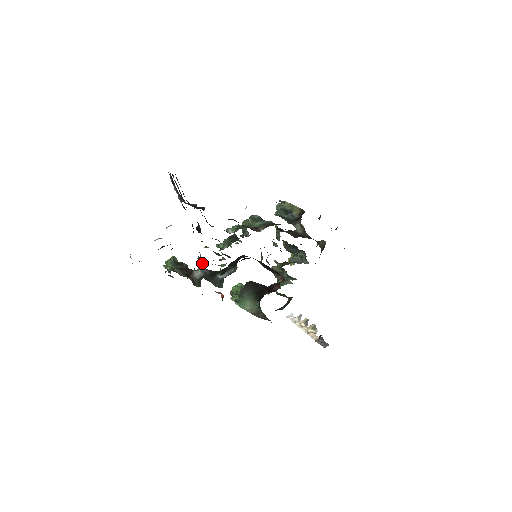
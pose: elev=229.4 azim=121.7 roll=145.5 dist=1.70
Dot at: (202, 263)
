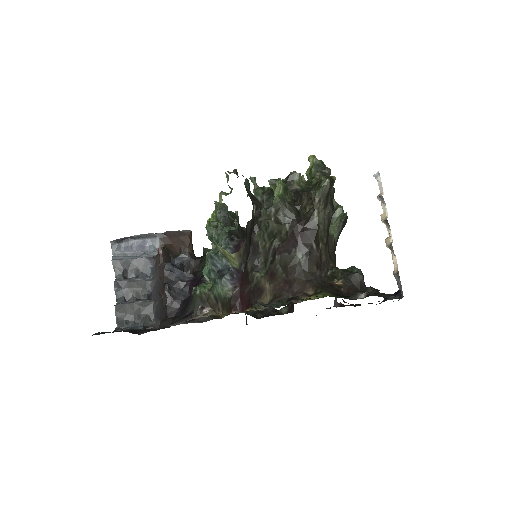
Dot at: occluded
